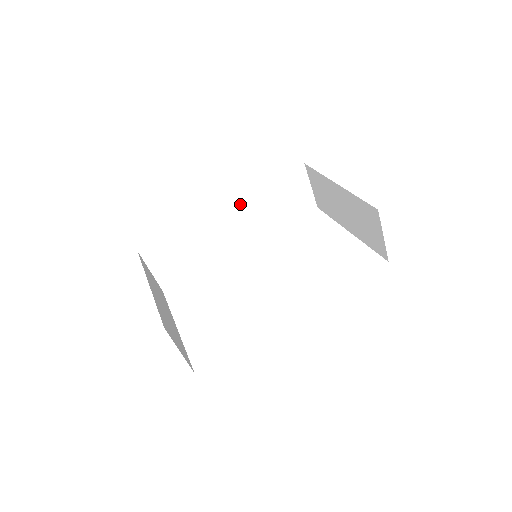
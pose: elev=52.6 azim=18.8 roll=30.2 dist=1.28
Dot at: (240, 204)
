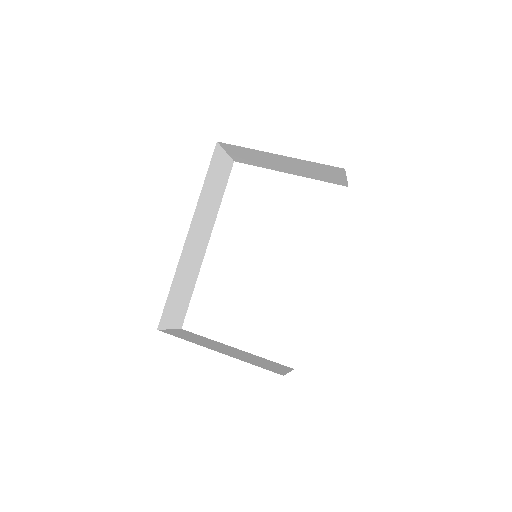
Dot at: (195, 220)
